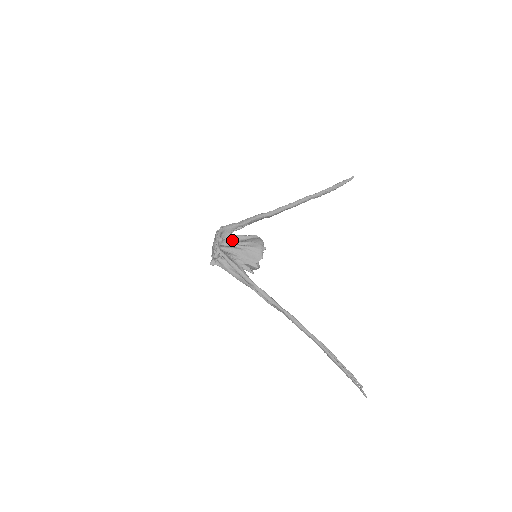
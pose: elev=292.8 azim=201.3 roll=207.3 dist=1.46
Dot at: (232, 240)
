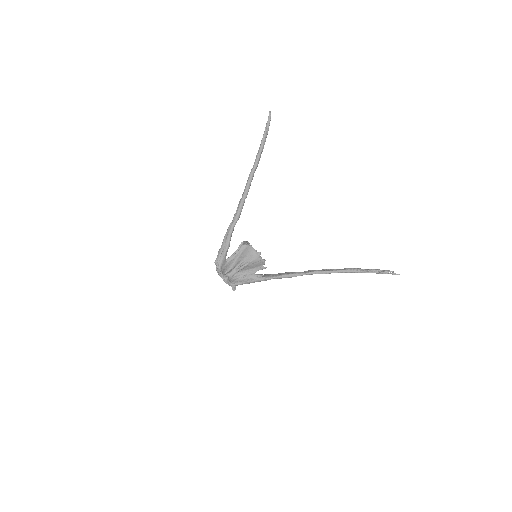
Dot at: (231, 264)
